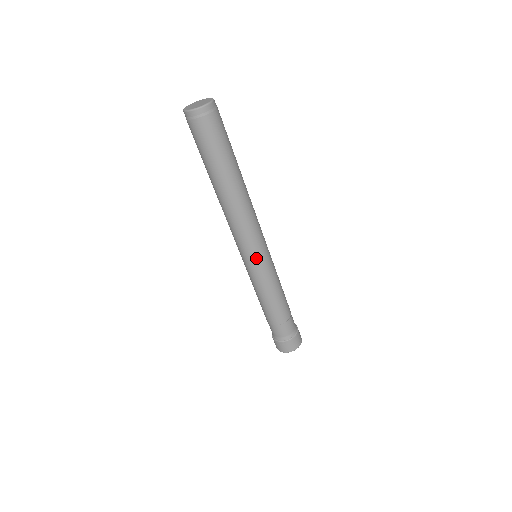
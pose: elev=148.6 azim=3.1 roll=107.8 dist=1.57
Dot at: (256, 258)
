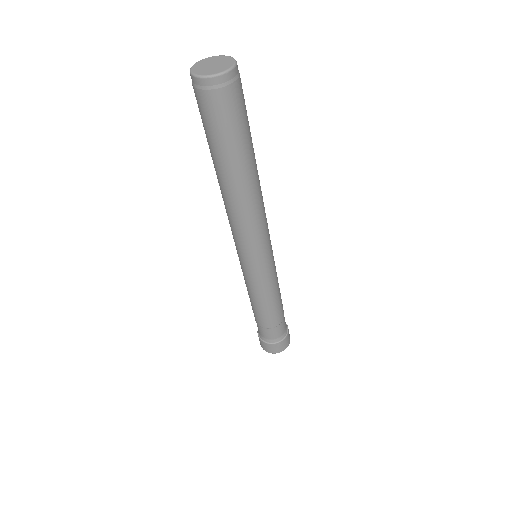
Dot at: (264, 260)
